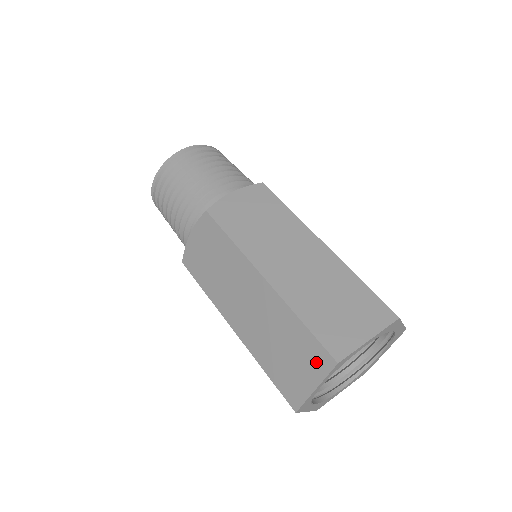
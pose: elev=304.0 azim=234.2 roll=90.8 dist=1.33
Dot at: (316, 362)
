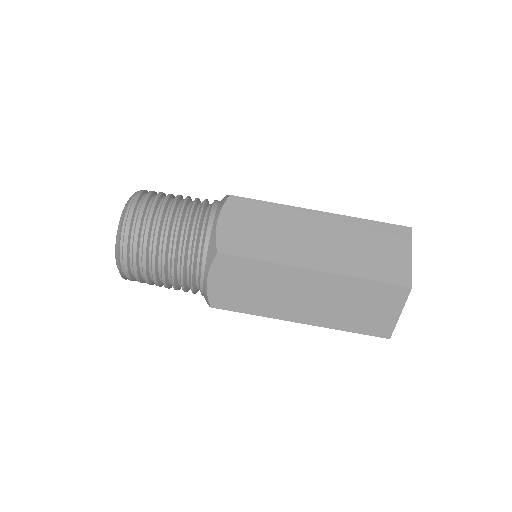
Dot at: (393, 298)
